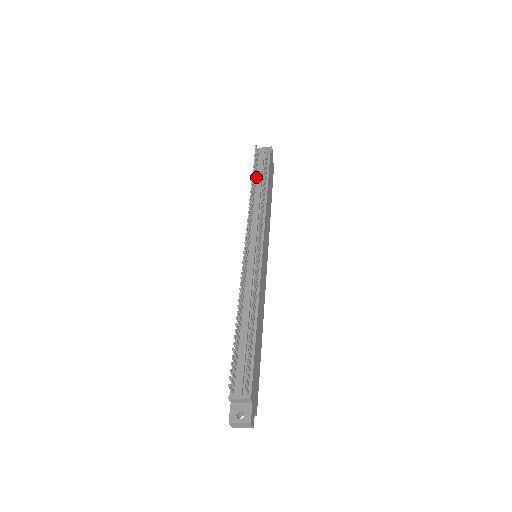
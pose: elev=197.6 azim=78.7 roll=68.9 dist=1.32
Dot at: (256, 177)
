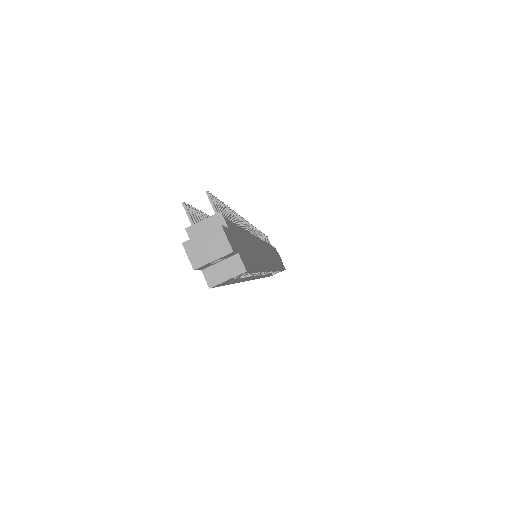
Dot at: occluded
